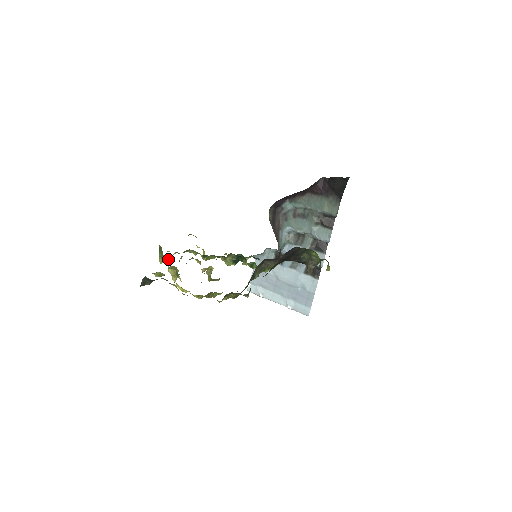
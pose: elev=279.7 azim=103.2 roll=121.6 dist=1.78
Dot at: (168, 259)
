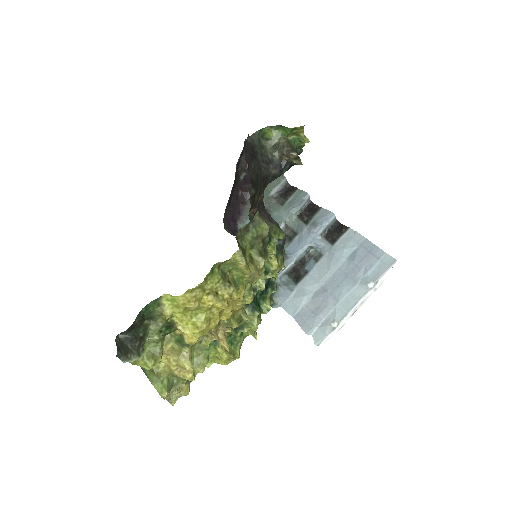
Dot at: (172, 386)
